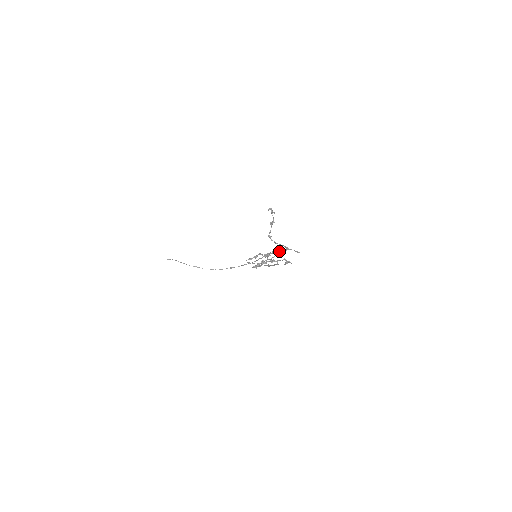
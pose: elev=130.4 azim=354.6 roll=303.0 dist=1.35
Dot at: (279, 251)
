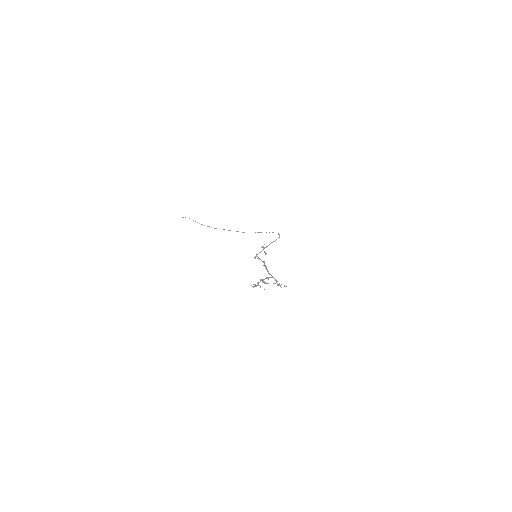
Dot at: occluded
